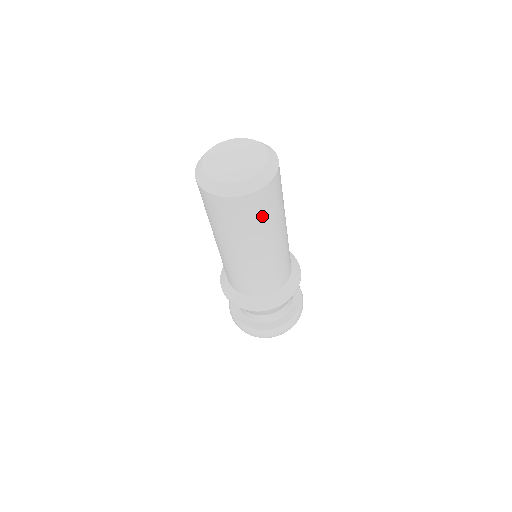
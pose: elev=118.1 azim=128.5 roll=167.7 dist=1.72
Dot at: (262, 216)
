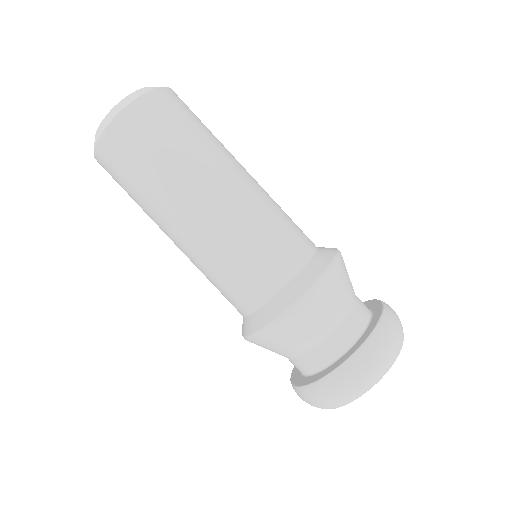
Dot at: (179, 129)
